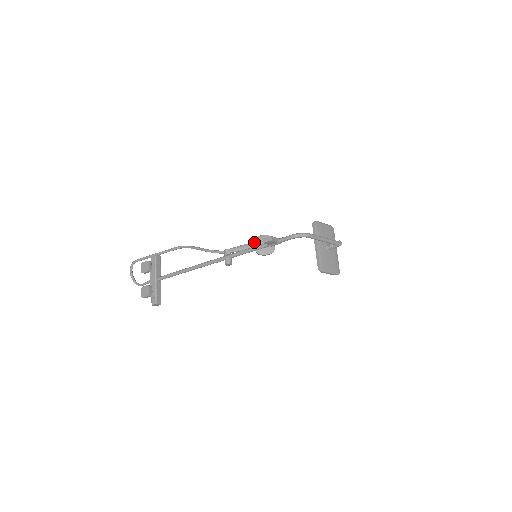
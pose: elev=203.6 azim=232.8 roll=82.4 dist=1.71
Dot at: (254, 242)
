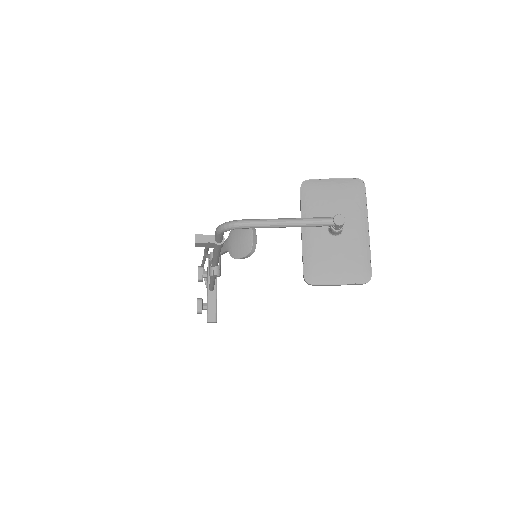
Dot at: (227, 238)
